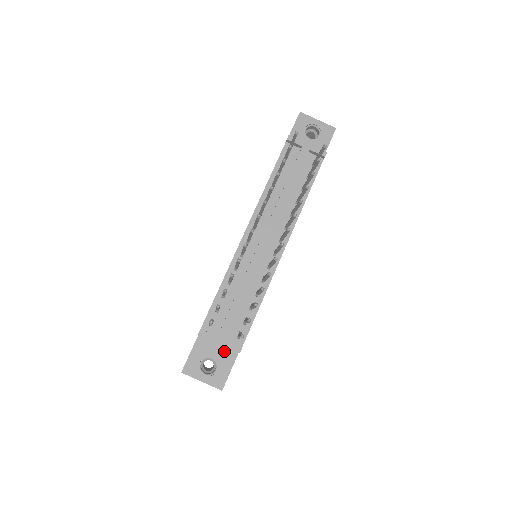
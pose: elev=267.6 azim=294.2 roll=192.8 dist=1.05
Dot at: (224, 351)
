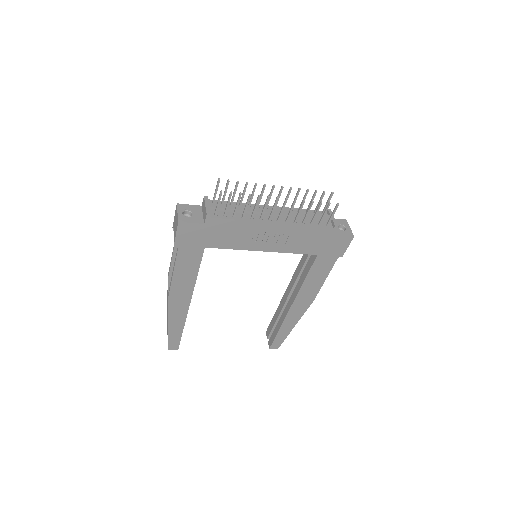
Dot at: (200, 218)
